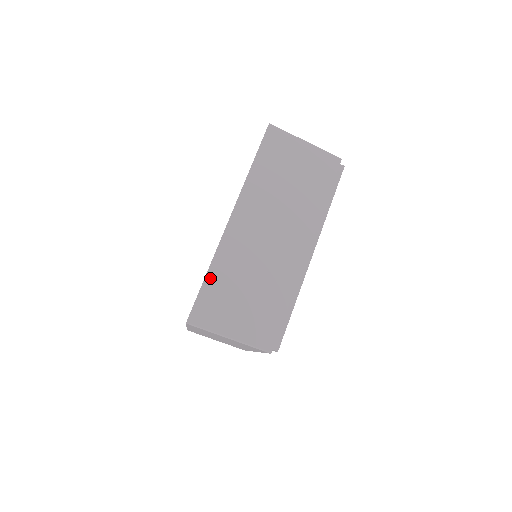
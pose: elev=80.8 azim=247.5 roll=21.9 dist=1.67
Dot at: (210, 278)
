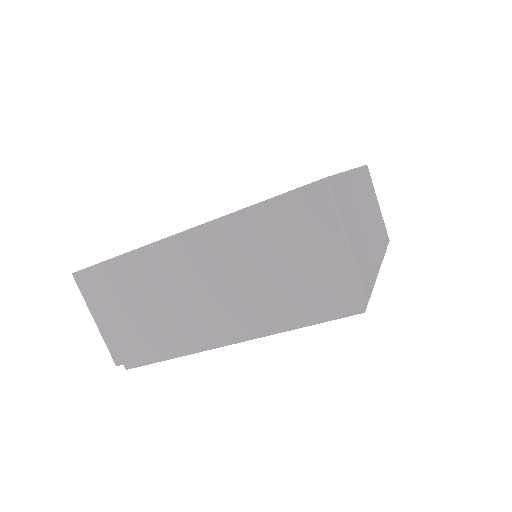
Dot at: (117, 263)
